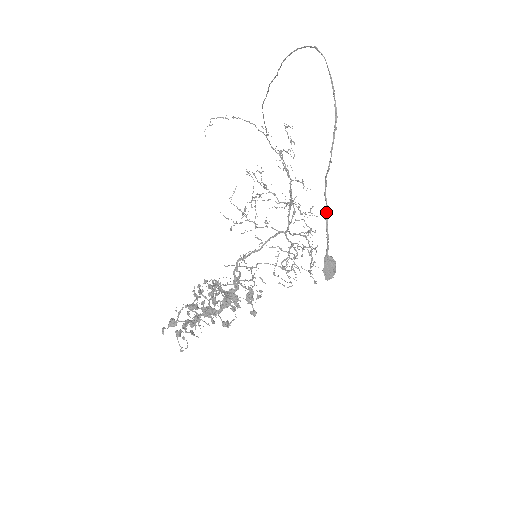
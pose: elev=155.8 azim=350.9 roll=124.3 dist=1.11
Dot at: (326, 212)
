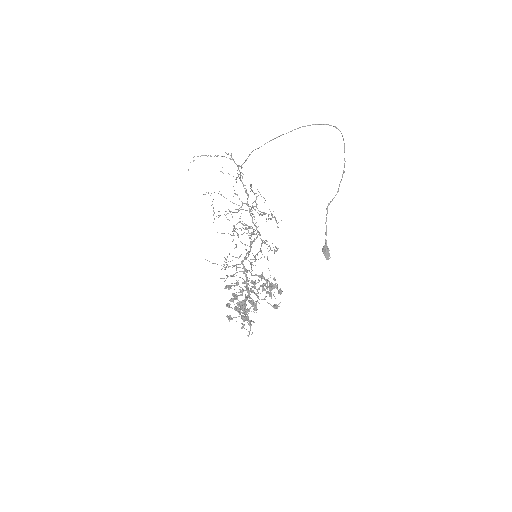
Dot at: (326, 220)
